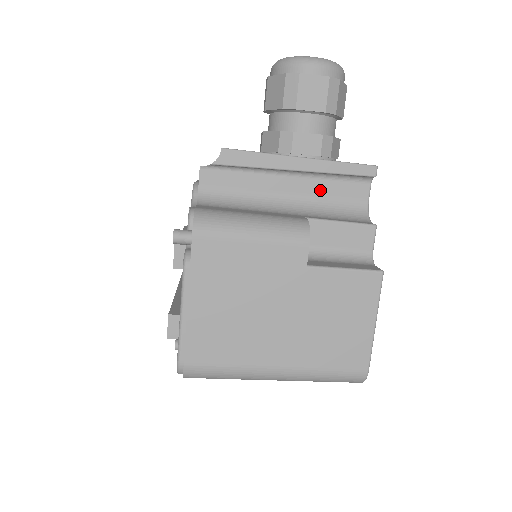
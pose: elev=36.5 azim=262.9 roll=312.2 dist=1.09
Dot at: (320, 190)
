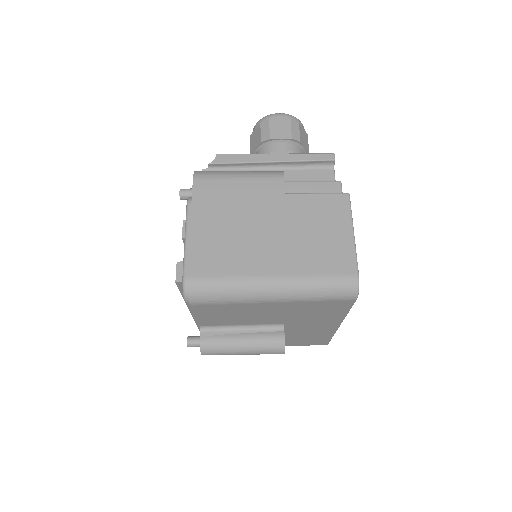
Dot at: (295, 177)
